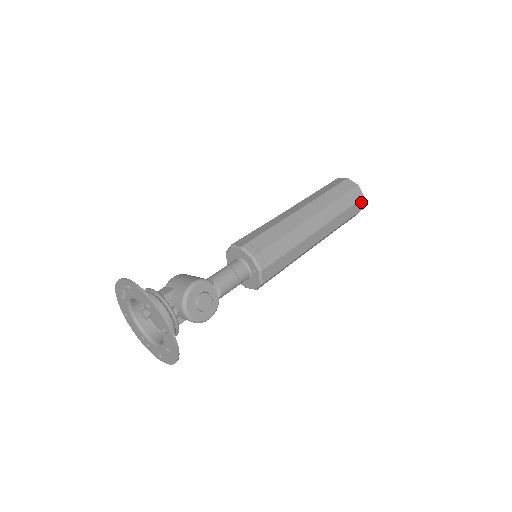
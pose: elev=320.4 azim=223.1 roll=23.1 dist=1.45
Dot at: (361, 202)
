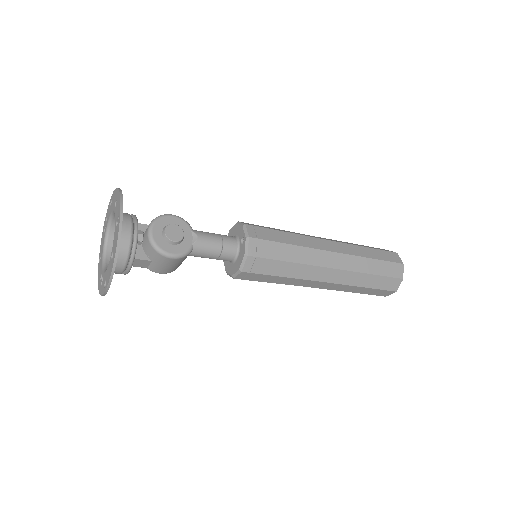
Dot at: (399, 267)
